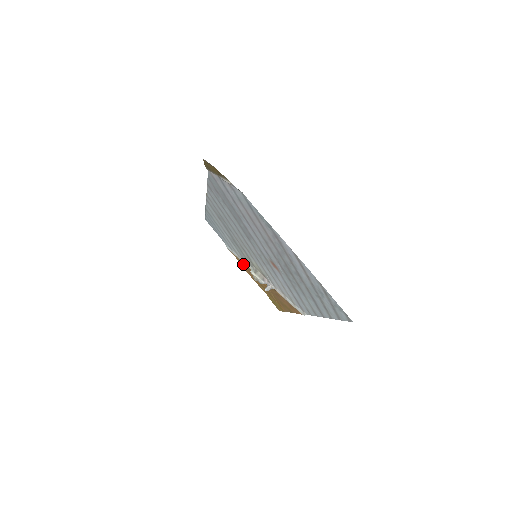
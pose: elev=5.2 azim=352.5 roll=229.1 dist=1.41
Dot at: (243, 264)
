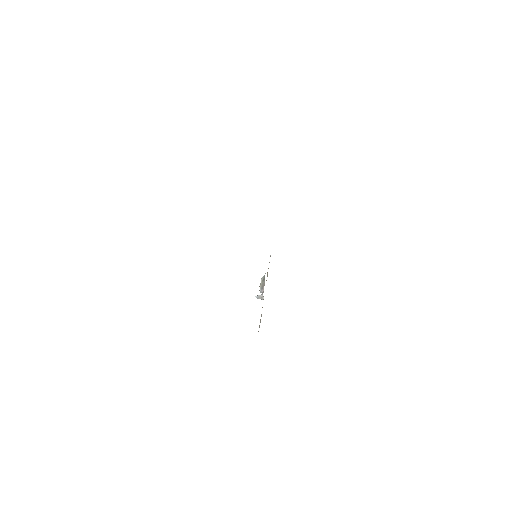
Dot at: occluded
